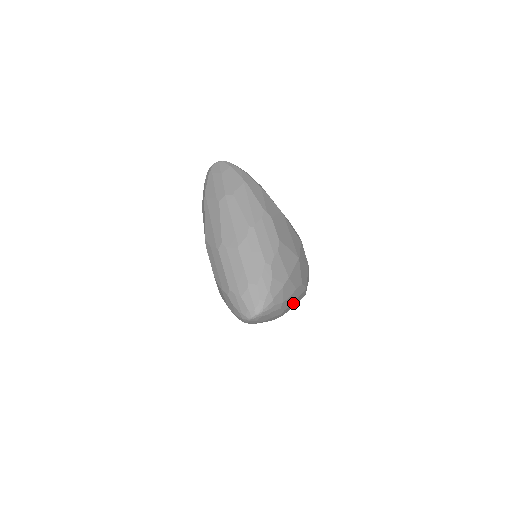
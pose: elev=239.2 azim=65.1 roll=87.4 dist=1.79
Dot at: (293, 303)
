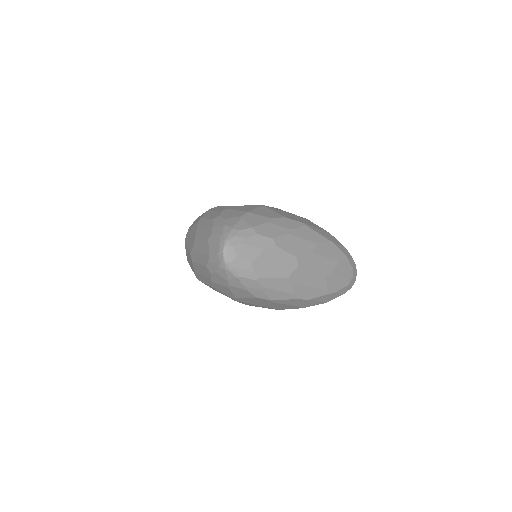
Dot at: (290, 236)
